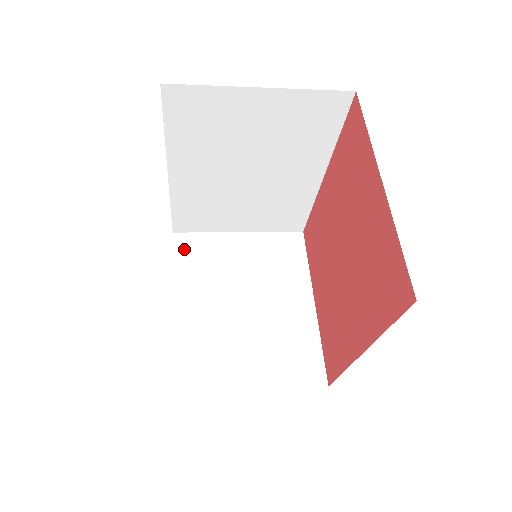
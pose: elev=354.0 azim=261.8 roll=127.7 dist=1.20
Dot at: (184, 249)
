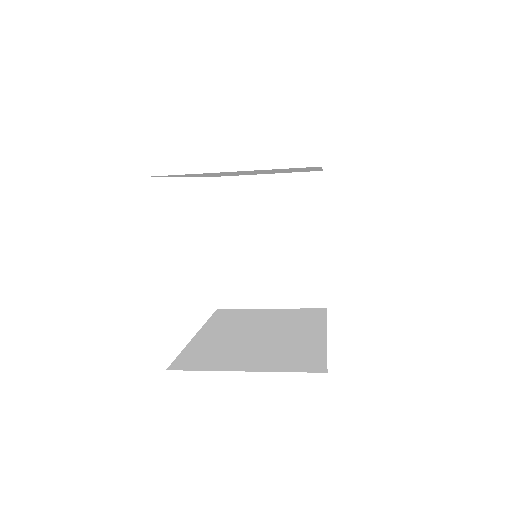
Dot at: (218, 194)
